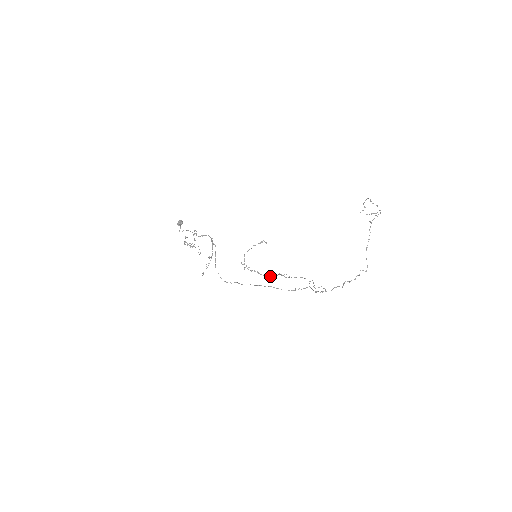
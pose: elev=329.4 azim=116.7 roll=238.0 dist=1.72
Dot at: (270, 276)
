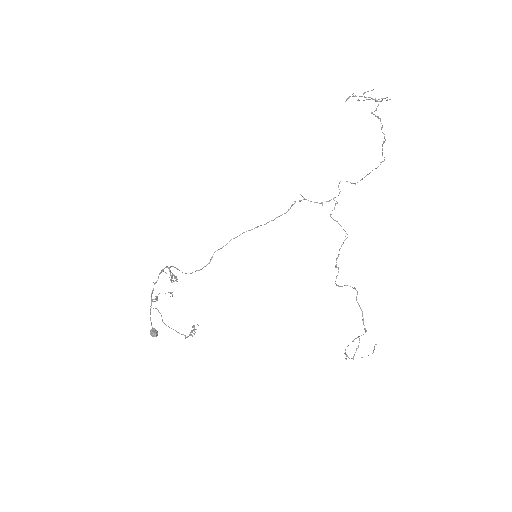
Dot at: (364, 325)
